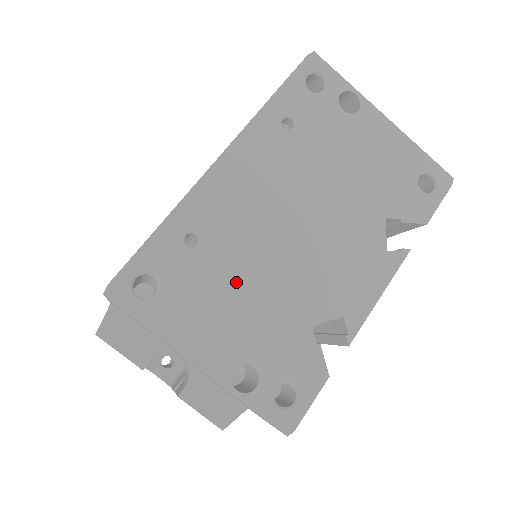
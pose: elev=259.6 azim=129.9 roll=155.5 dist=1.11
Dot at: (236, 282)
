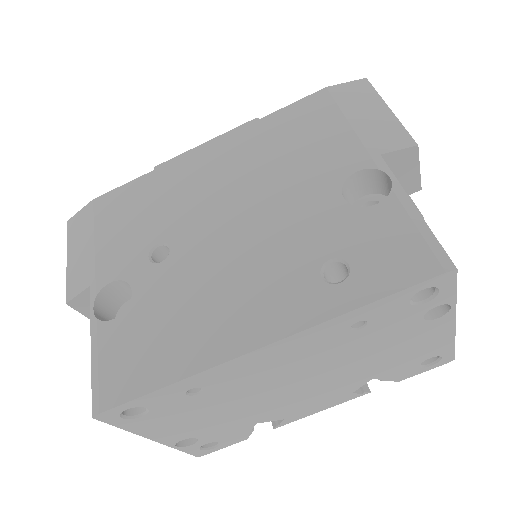
Dot at: (216, 409)
